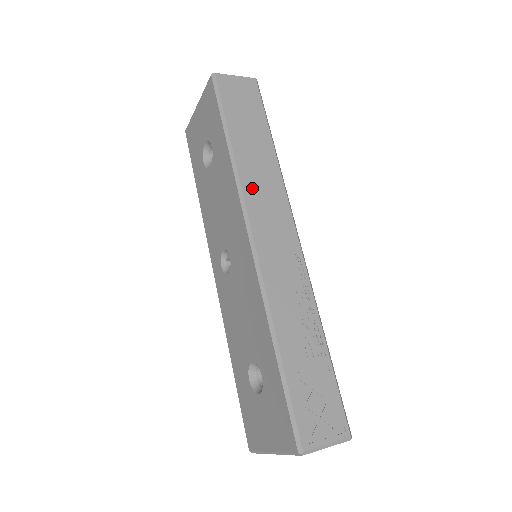
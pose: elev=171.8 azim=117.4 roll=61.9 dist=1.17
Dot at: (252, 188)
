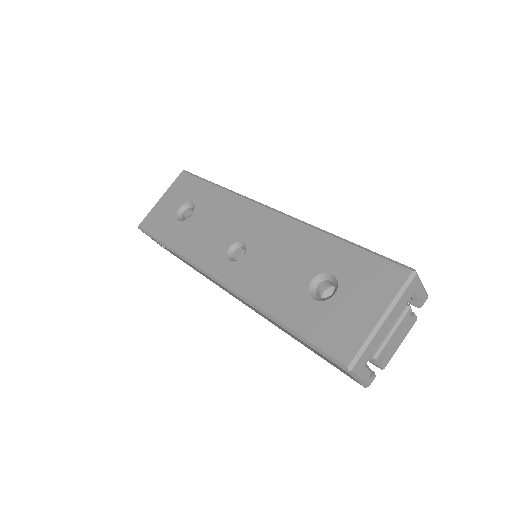
Dot at: occluded
